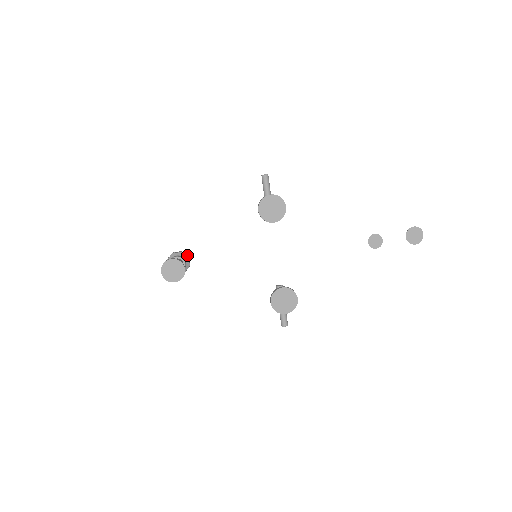
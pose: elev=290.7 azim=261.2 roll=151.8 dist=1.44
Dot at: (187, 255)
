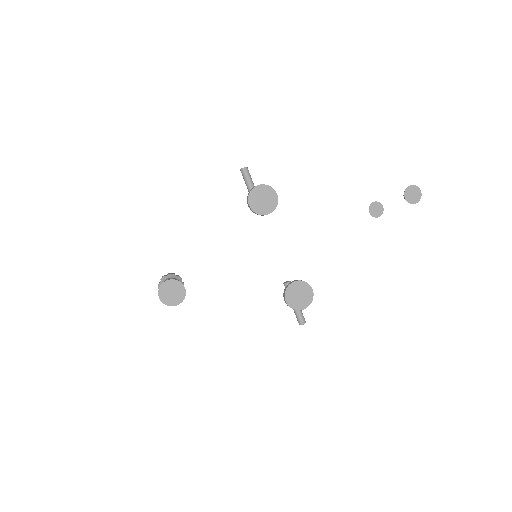
Dot at: (178, 275)
